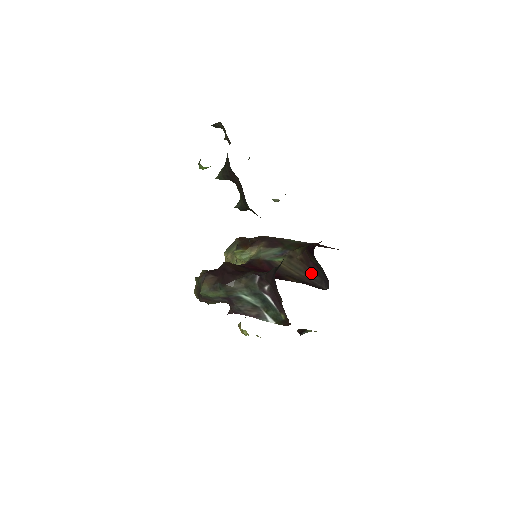
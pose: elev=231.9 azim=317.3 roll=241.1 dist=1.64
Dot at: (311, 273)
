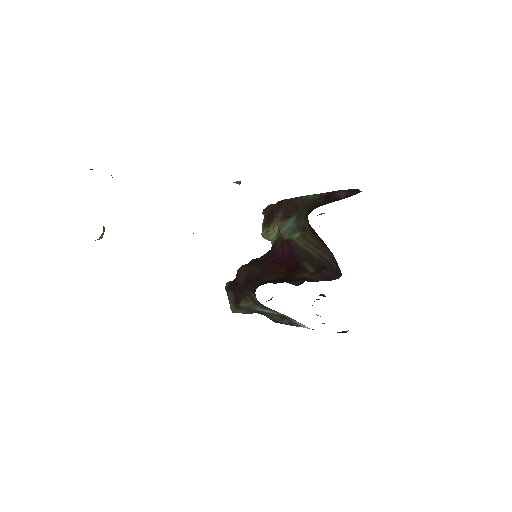
Dot at: (326, 250)
